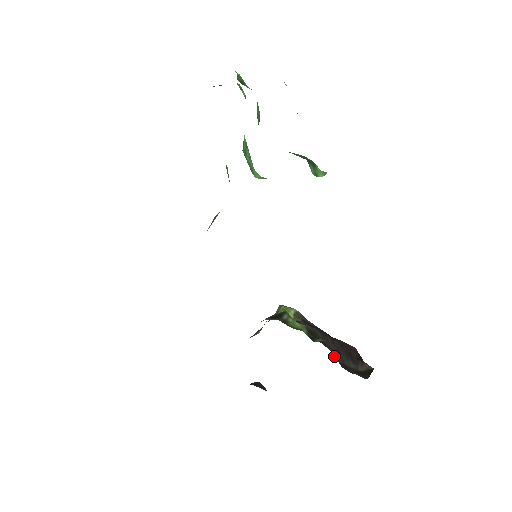
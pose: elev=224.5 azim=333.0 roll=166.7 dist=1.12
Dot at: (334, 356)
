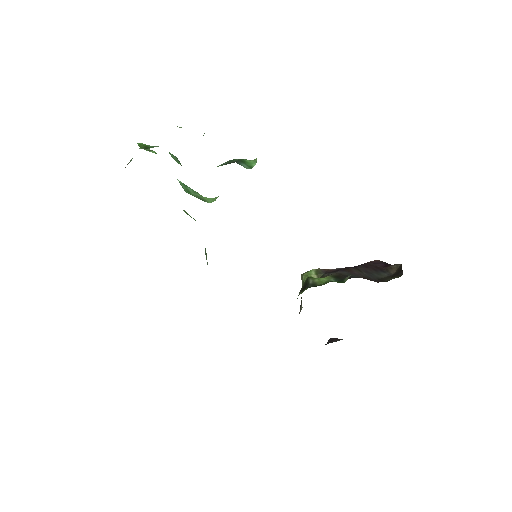
Dot at: occluded
